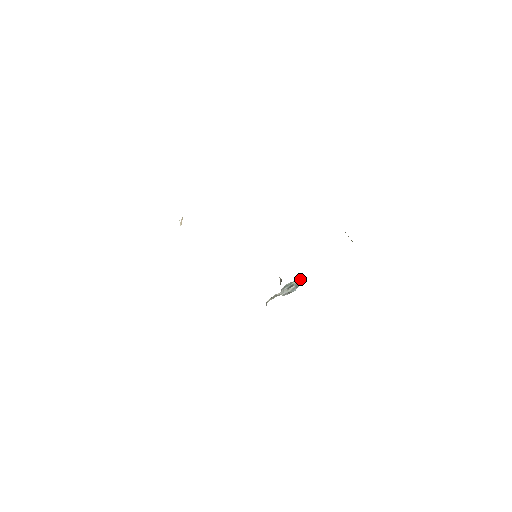
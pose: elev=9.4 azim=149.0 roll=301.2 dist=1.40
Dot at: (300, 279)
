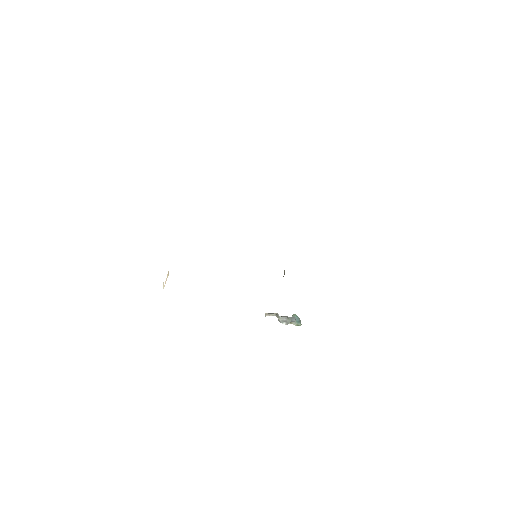
Dot at: (297, 319)
